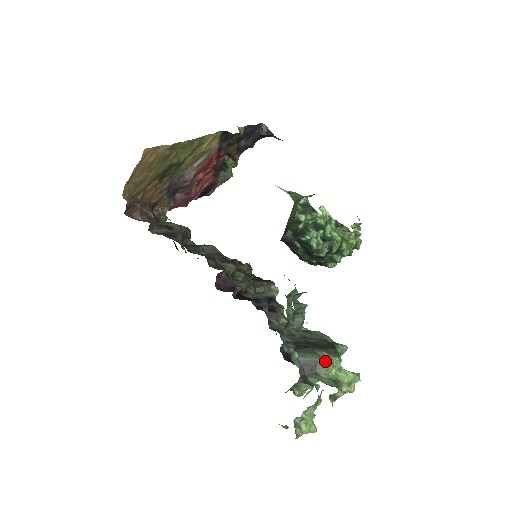
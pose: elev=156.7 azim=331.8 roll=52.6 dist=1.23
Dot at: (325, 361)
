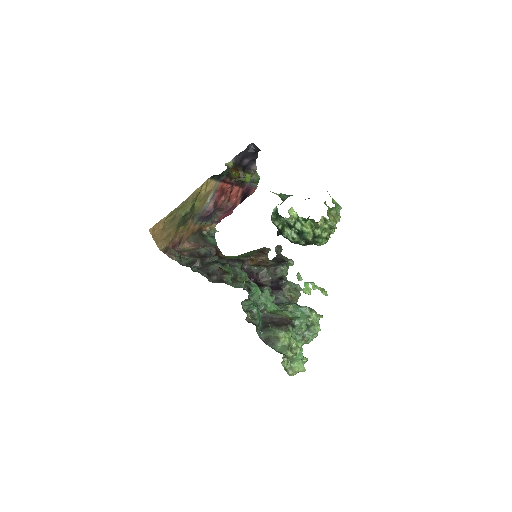
Dot at: (277, 336)
